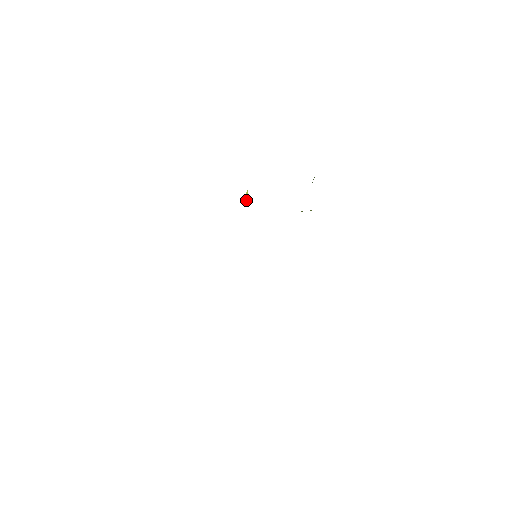
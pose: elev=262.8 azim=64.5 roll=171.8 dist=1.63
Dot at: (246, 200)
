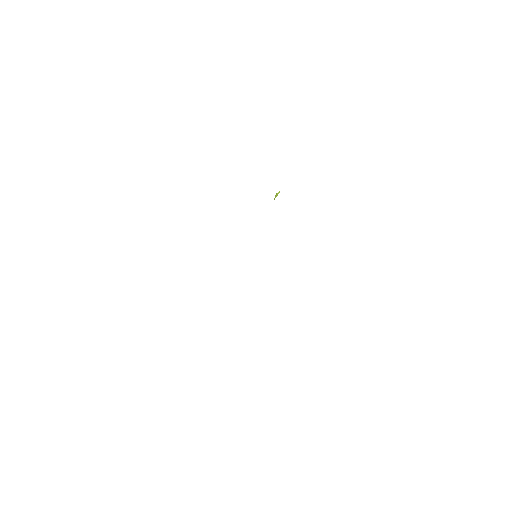
Dot at: (274, 199)
